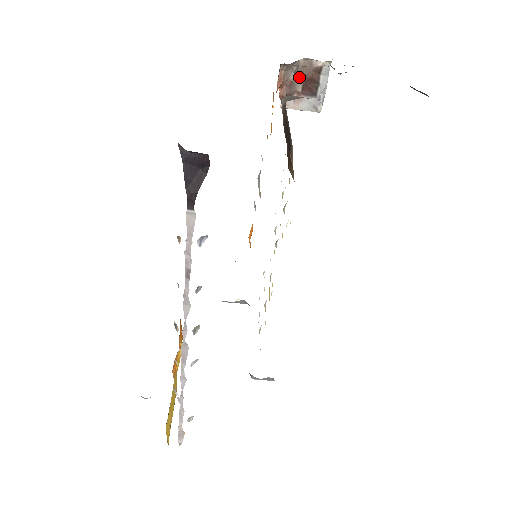
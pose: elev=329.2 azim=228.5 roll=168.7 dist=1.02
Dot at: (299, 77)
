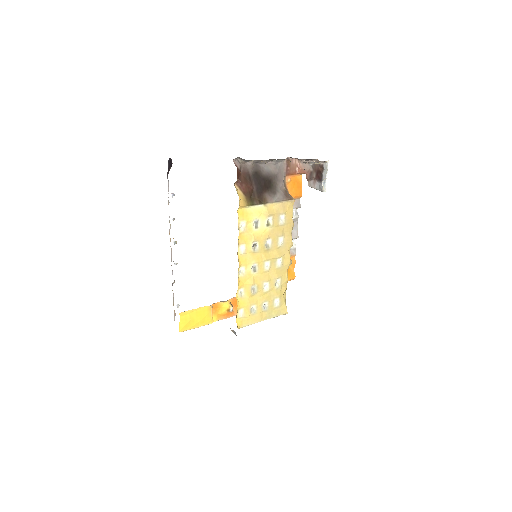
Dot at: (315, 170)
